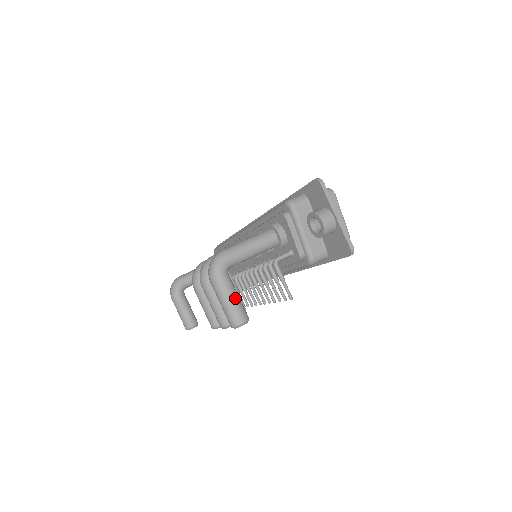
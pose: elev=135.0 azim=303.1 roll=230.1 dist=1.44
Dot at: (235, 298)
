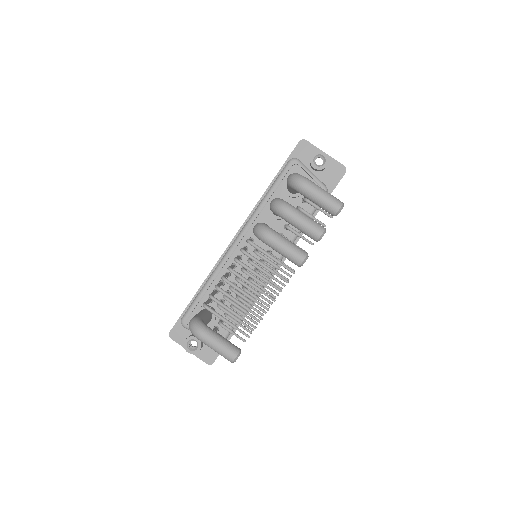
Dot at: occluded
